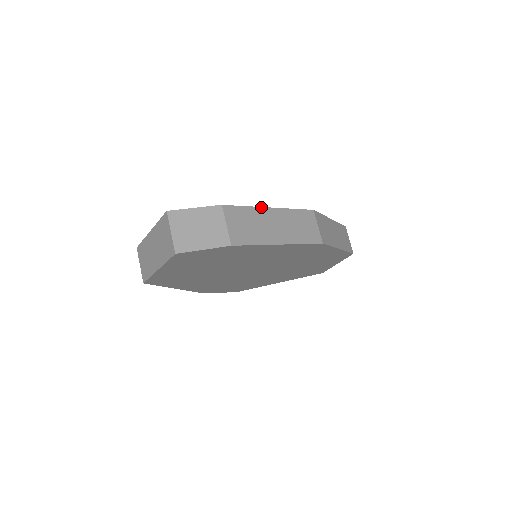
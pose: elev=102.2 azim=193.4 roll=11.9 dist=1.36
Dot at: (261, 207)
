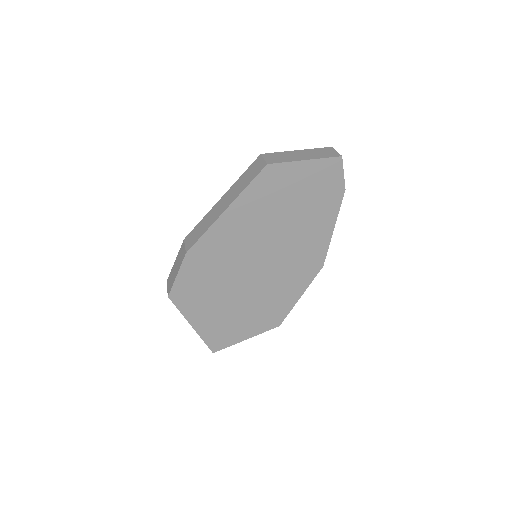
Dot at: occluded
